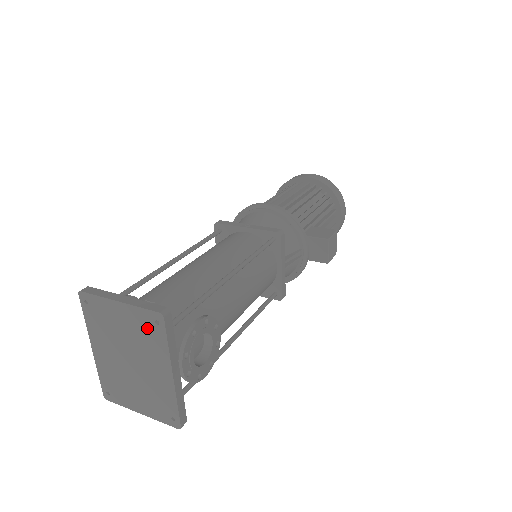
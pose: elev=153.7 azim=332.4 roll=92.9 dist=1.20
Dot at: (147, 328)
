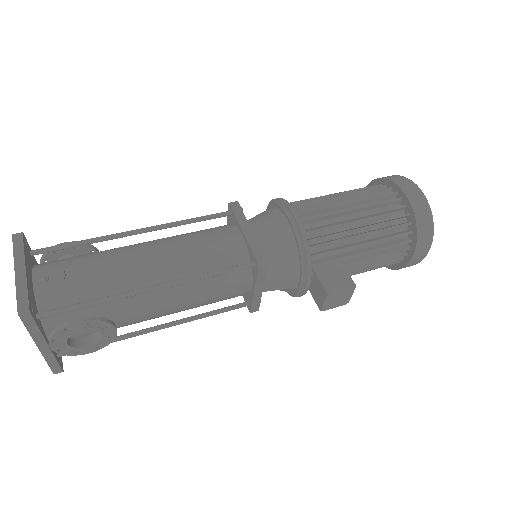
Dot at: occluded
